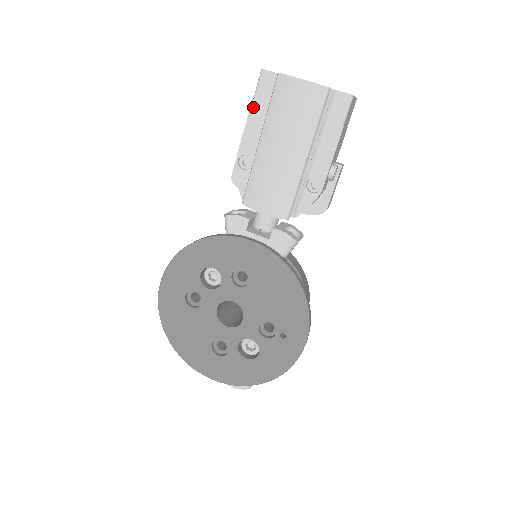
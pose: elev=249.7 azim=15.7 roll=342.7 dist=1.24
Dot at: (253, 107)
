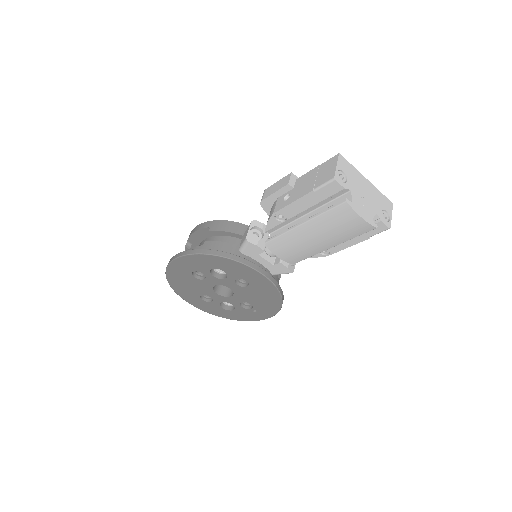
Dot at: (310, 195)
